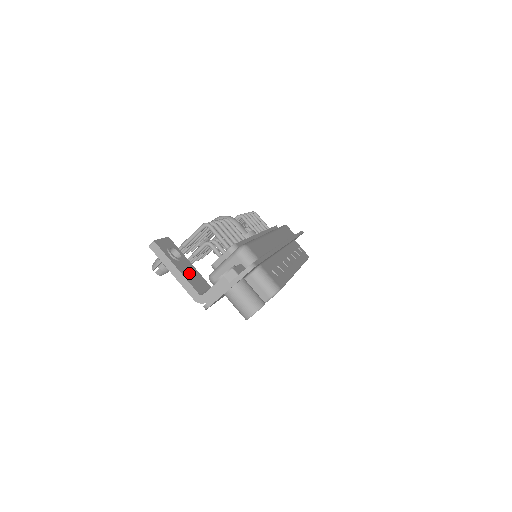
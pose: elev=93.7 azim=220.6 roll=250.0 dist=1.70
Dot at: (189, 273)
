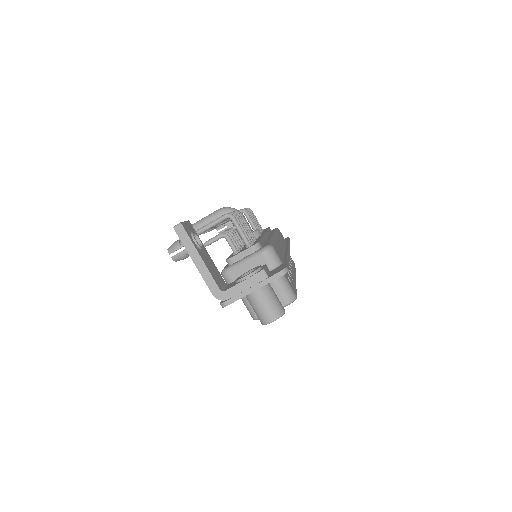
Dot at: (209, 264)
